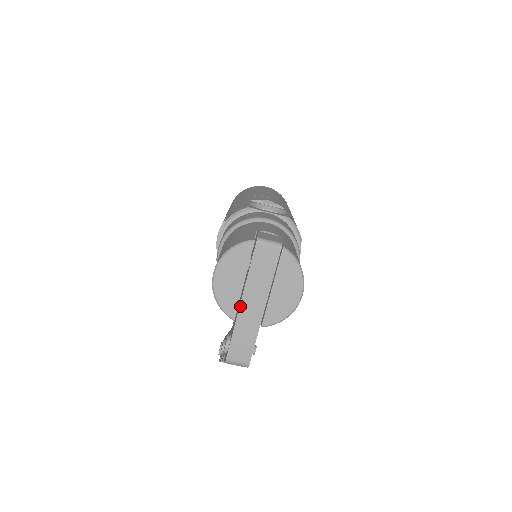
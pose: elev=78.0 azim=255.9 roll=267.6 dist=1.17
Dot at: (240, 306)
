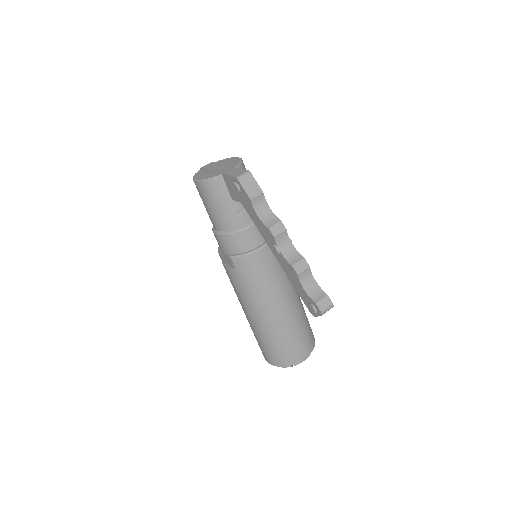
Dot at: (218, 173)
